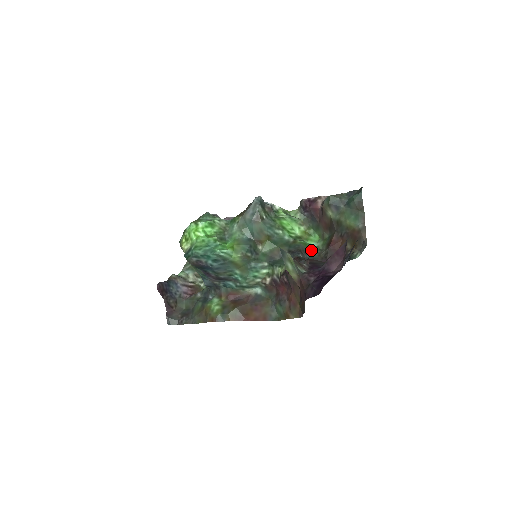
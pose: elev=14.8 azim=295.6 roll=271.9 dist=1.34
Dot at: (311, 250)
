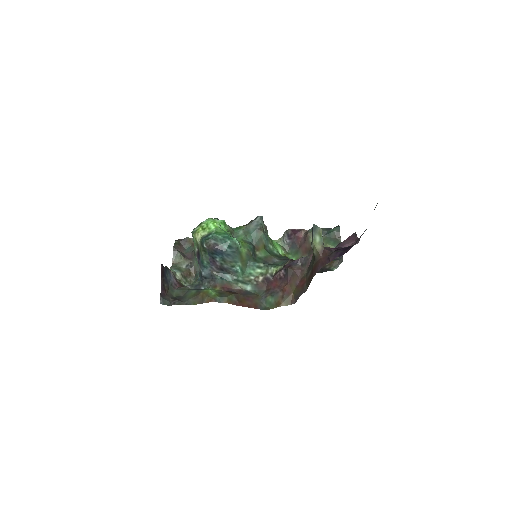
Dot at: occluded
